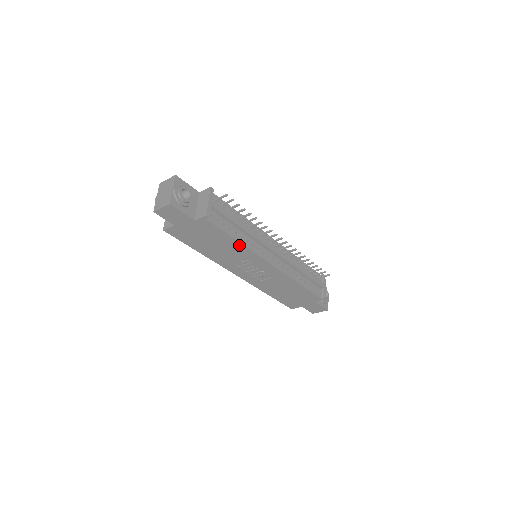
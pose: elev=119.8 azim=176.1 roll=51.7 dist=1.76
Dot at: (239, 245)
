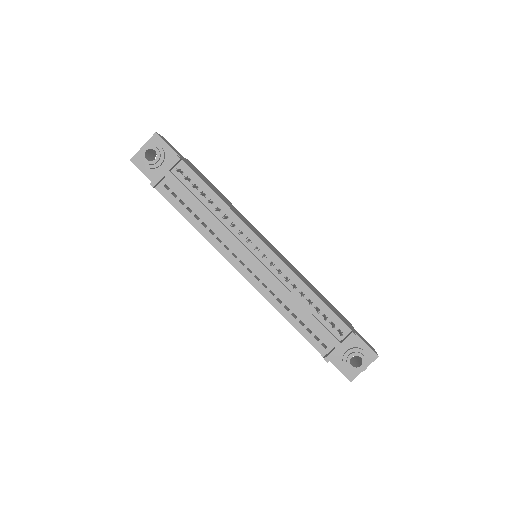
Dot at: (199, 231)
